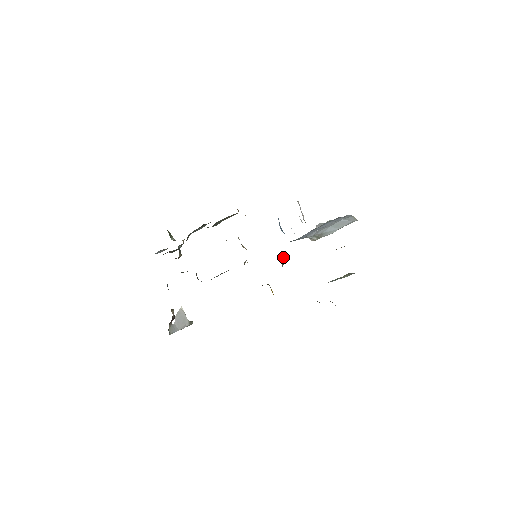
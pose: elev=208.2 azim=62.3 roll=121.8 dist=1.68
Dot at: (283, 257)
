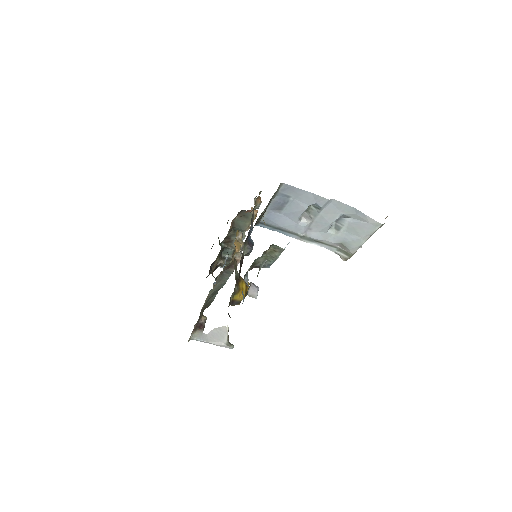
Dot at: (250, 242)
